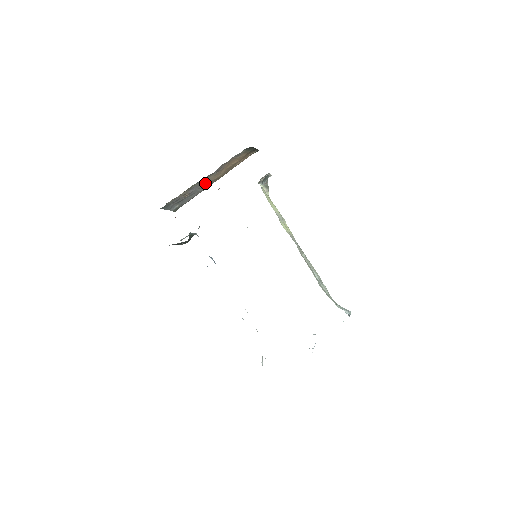
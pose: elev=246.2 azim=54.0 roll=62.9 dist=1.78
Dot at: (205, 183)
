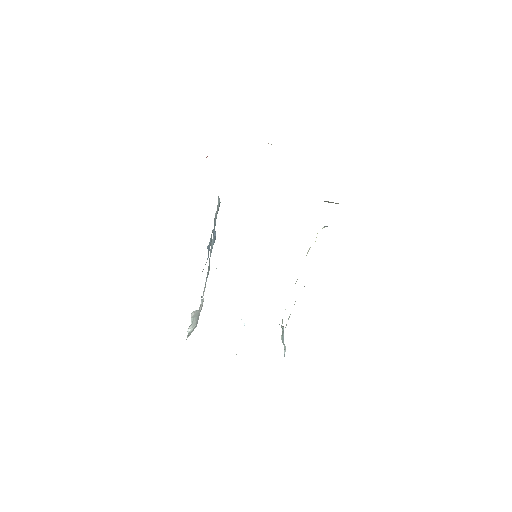
Dot at: occluded
